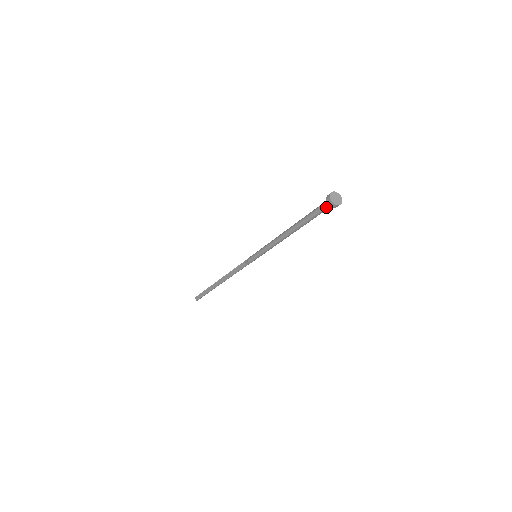
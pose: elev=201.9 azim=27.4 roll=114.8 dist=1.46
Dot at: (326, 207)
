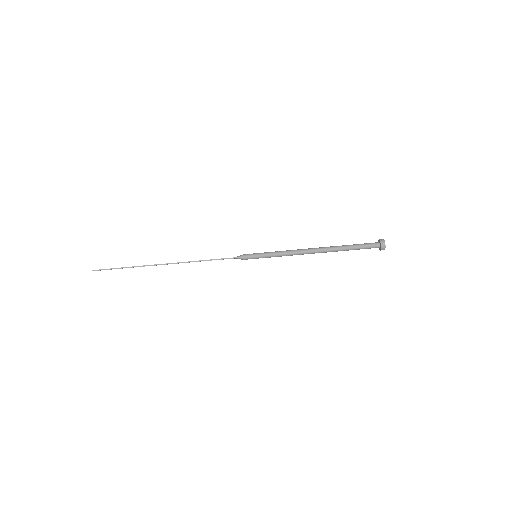
Dot at: (373, 243)
